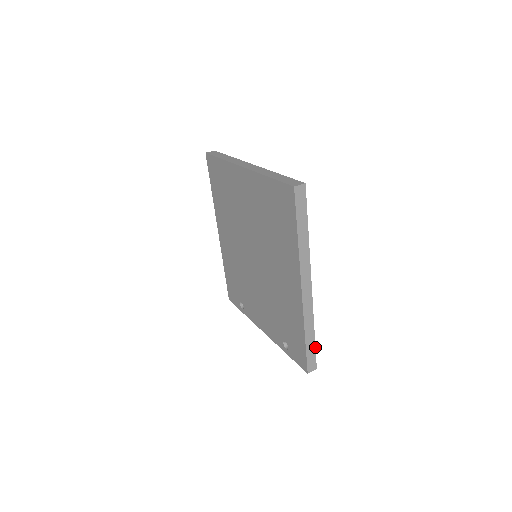
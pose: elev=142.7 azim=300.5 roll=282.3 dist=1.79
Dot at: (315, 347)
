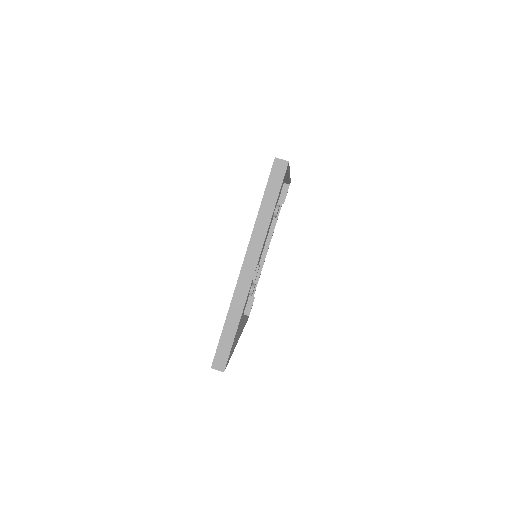
Dot at: occluded
